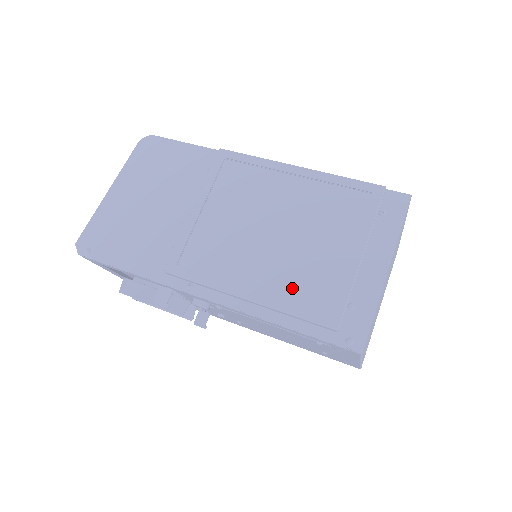
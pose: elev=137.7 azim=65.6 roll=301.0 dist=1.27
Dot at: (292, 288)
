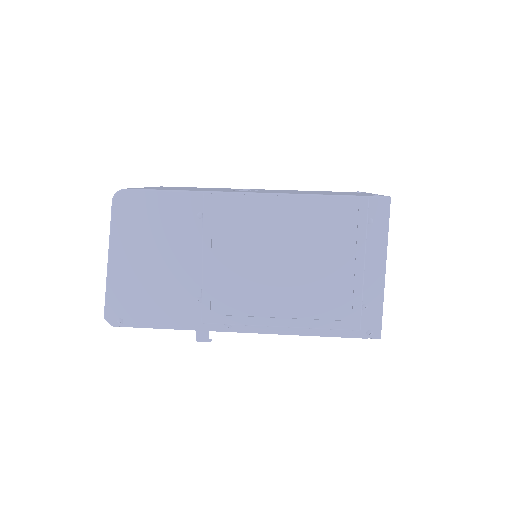
Dot at: (315, 307)
